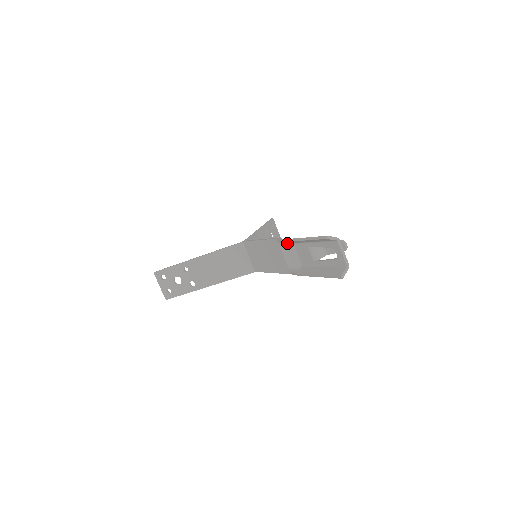
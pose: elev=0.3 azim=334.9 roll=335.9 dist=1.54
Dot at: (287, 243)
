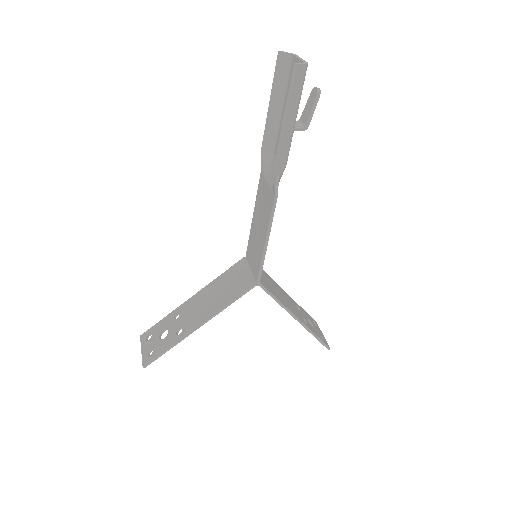
Dot at: (267, 158)
